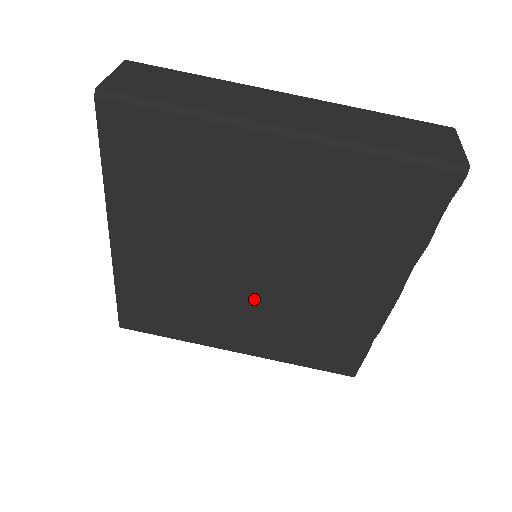
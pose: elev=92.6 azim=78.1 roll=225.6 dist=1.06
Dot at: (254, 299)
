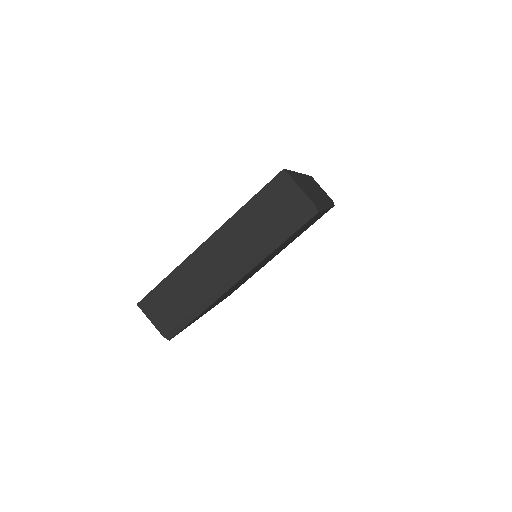
Dot at: occluded
